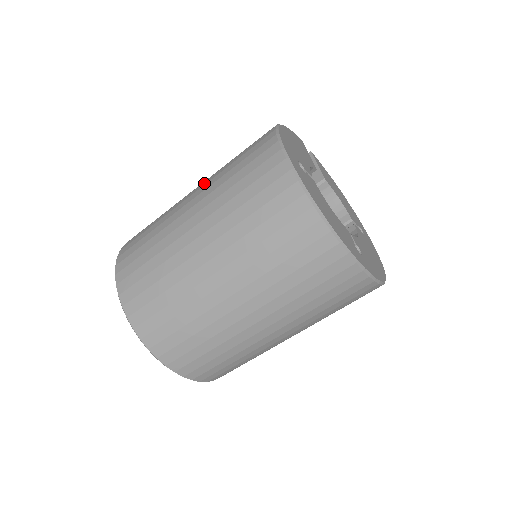
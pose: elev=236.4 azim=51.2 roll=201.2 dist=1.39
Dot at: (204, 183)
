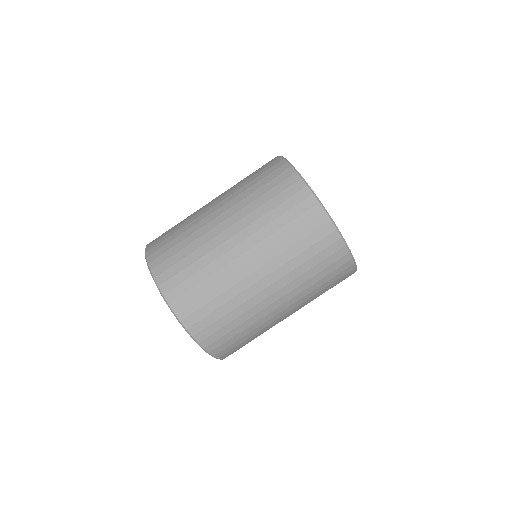
Dot at: (224, 197)
